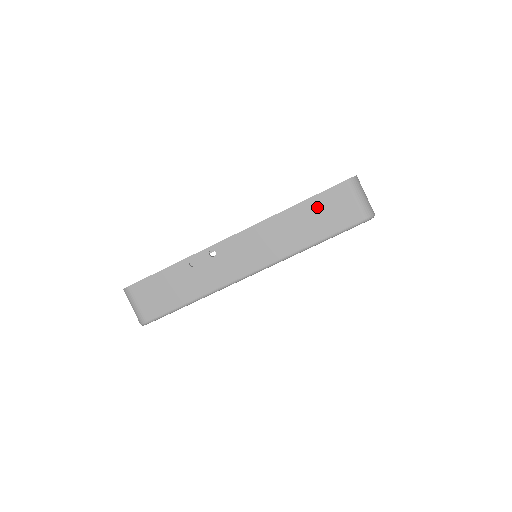
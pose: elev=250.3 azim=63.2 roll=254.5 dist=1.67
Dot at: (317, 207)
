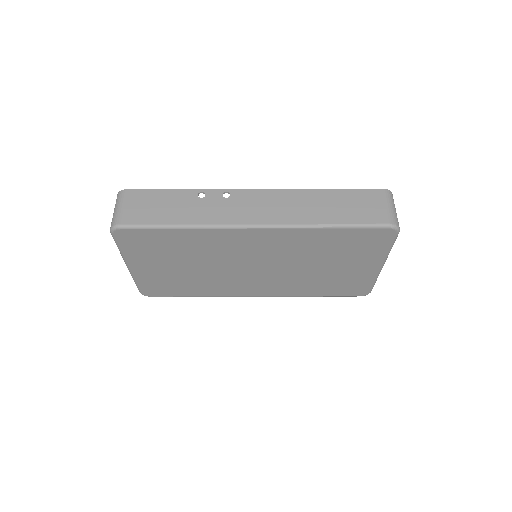
Dot at: (347, 198)
